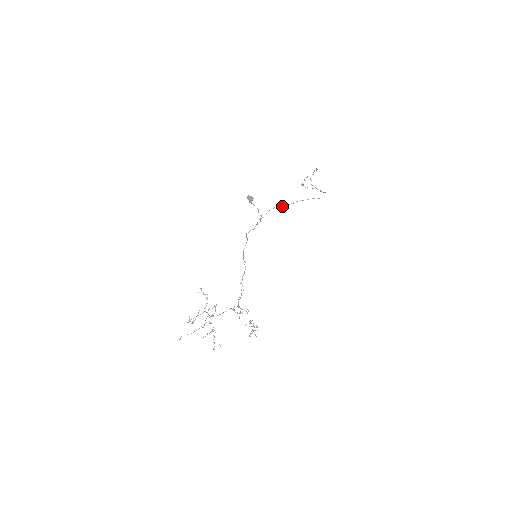
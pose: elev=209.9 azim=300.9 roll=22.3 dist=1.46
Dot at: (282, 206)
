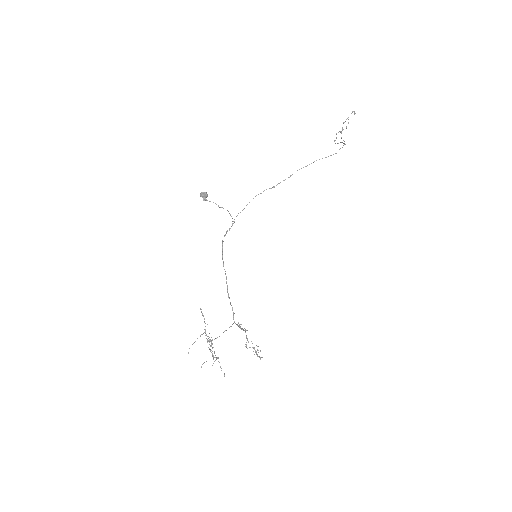
Dot at: (276, 185)
